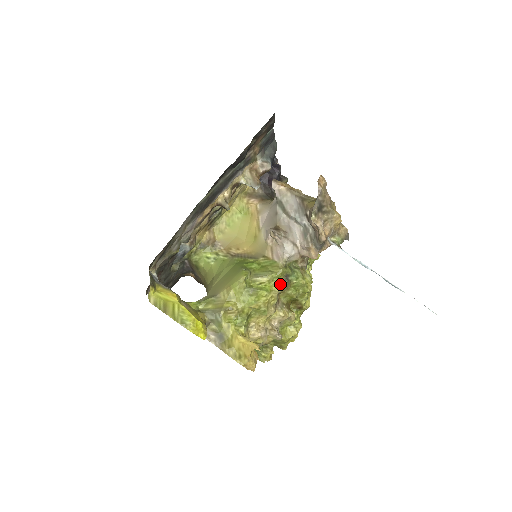
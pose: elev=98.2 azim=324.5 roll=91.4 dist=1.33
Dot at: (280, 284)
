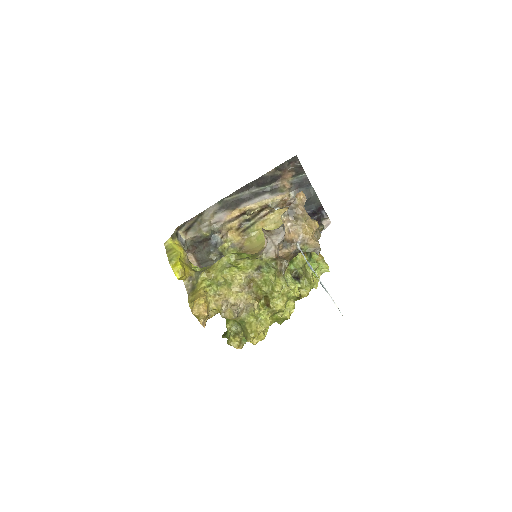
Dot at: (251, 269)
